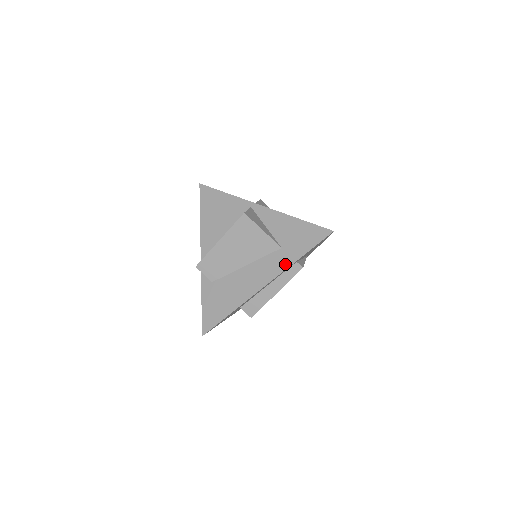
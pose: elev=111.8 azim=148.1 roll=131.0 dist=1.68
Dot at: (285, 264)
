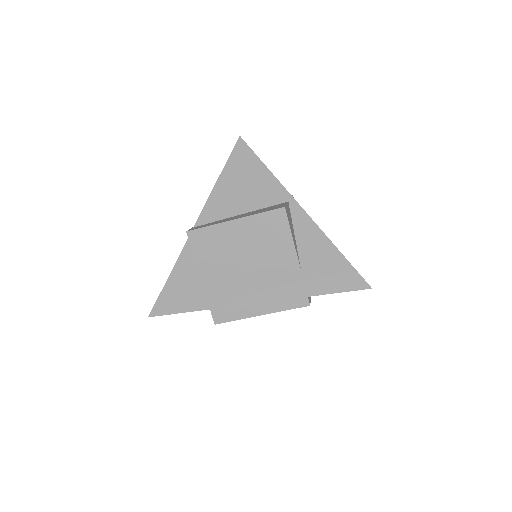
Dot at: (296, 292)
